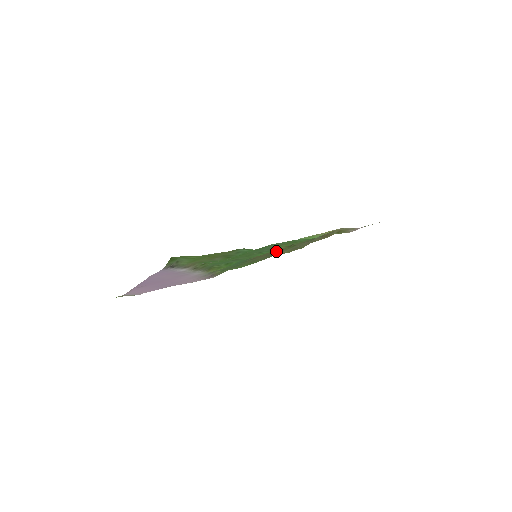
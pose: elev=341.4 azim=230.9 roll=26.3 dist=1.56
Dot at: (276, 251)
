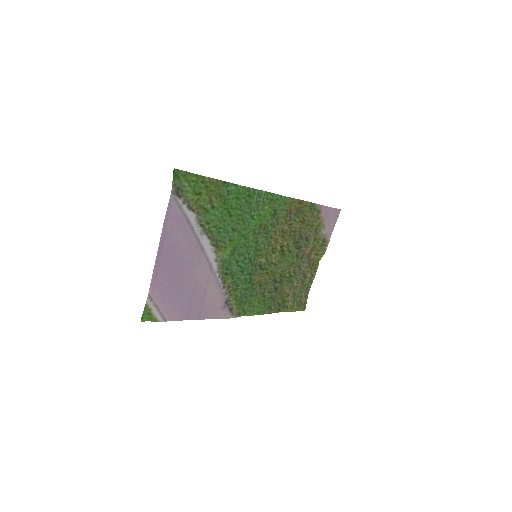
Dot at: (277, 281)
